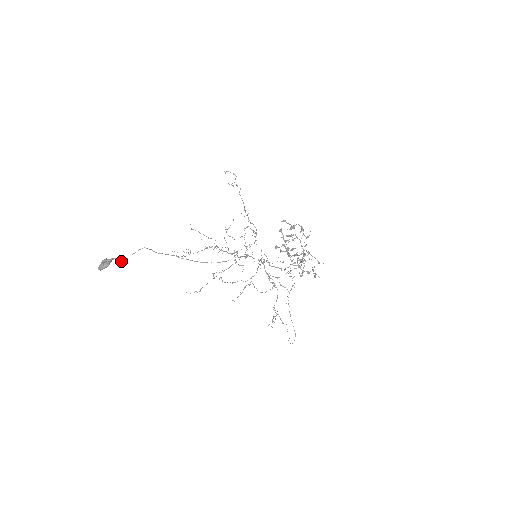
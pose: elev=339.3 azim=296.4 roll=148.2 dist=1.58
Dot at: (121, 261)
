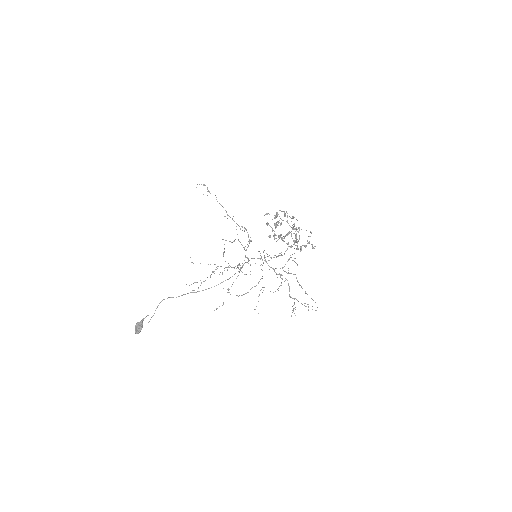
Dot at: (150, 319)
